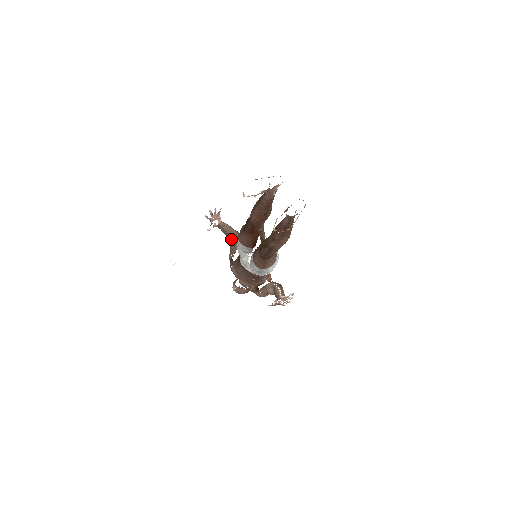
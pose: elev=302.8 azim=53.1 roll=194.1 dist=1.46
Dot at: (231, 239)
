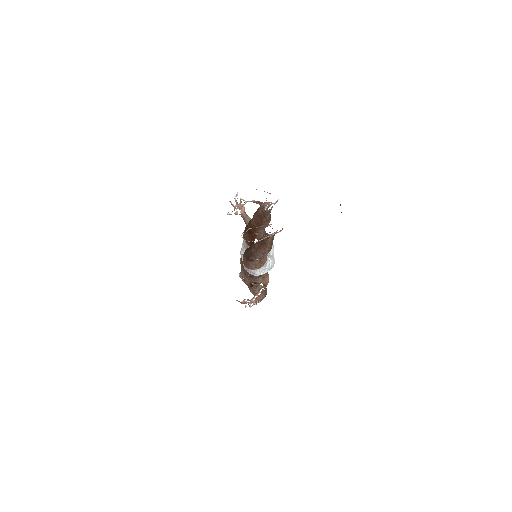
Dot at: occluded
